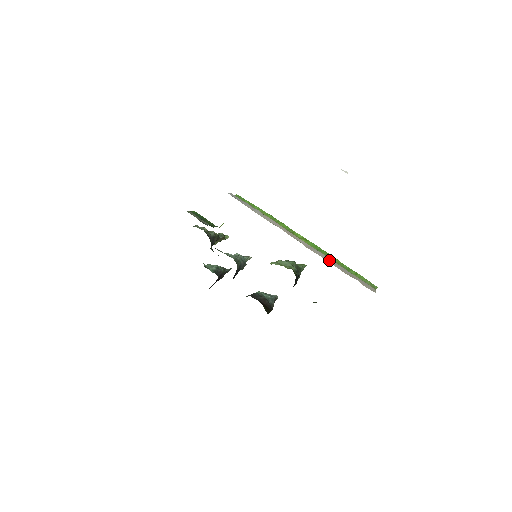
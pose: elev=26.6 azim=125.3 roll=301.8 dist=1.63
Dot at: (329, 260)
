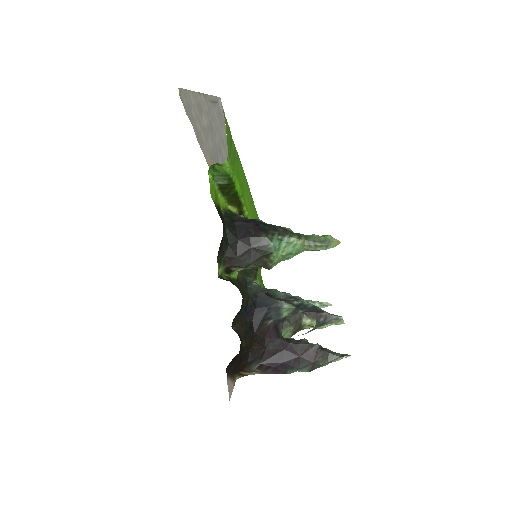
Dot at: occluded
